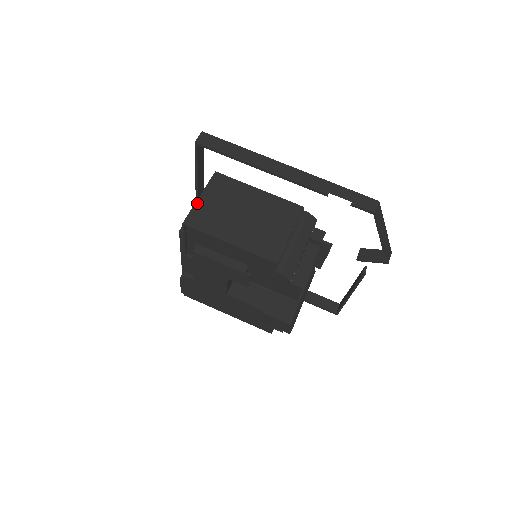
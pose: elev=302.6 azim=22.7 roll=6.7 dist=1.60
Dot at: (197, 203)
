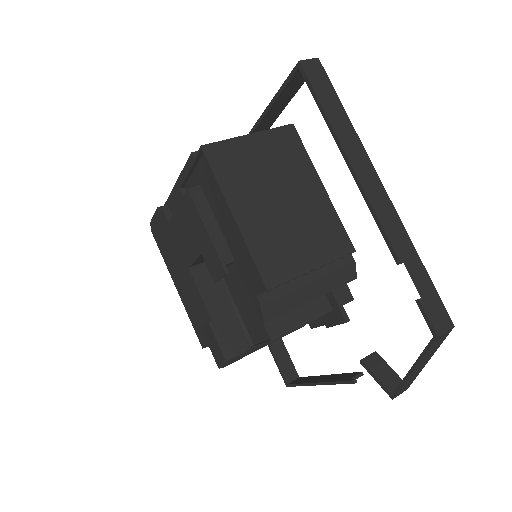
Dot at: (240, 138)
